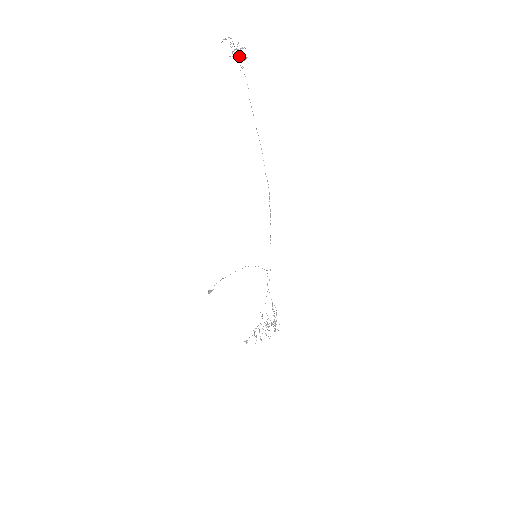
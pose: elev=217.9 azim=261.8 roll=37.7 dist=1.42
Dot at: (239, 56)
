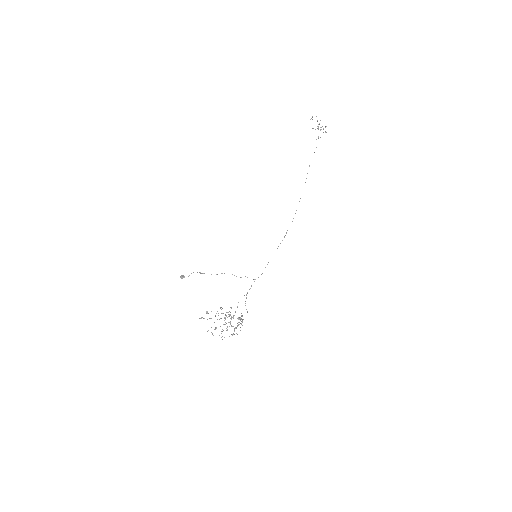
Dot at: occluded
